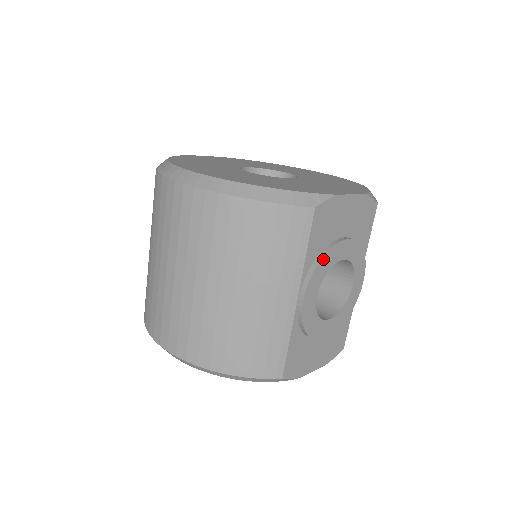
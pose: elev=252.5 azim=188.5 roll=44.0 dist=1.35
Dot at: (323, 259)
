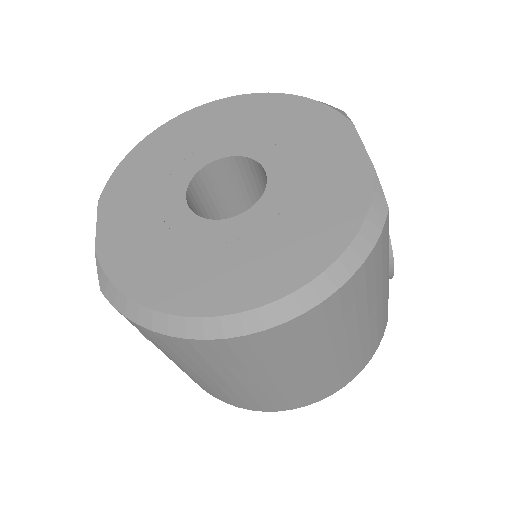
Dot at: occluded
